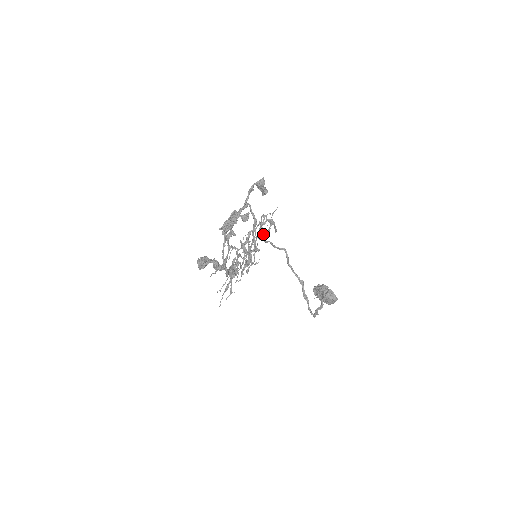
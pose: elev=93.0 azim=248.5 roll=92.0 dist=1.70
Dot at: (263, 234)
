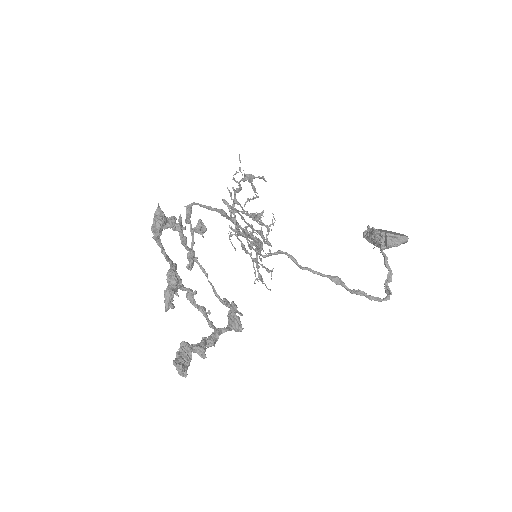
Dot at: (240, 234)
